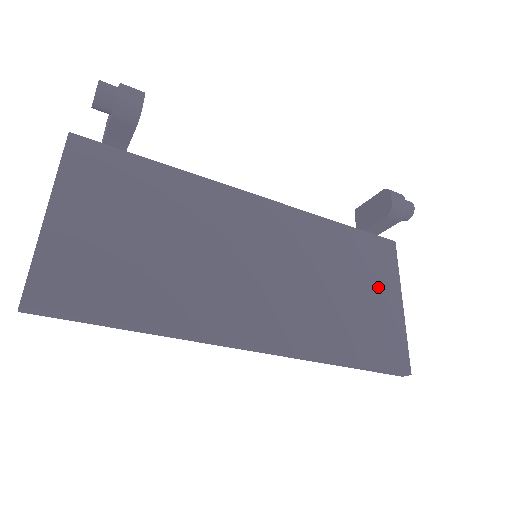
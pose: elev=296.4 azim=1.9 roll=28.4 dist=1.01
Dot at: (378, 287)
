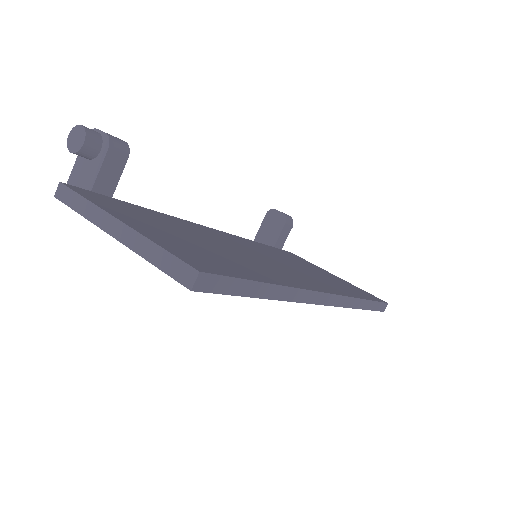
Dot at: (318, 269)
